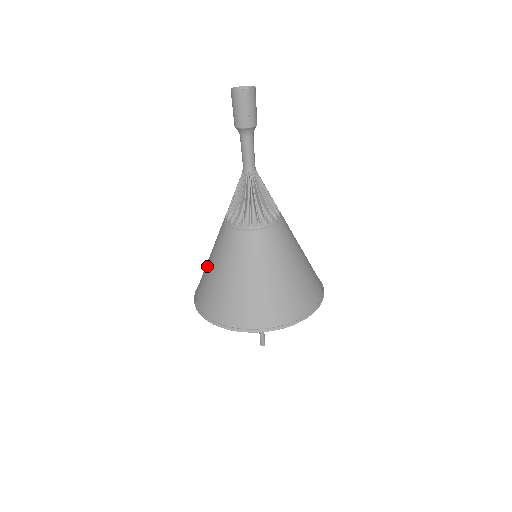
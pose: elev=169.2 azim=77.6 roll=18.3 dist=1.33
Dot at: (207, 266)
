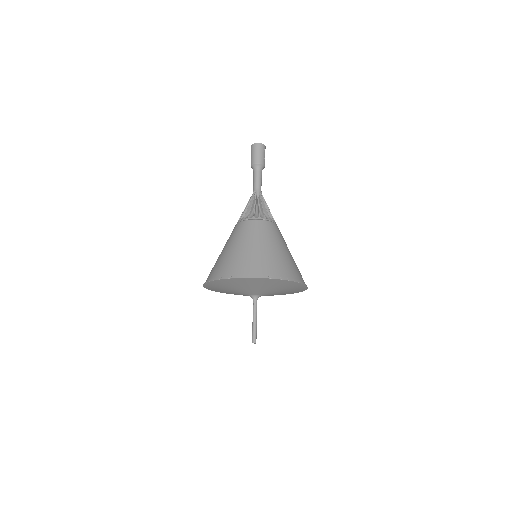
Dot at: (232, 251)
